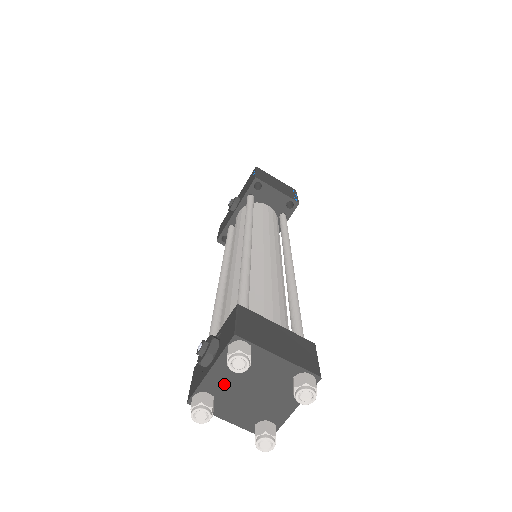
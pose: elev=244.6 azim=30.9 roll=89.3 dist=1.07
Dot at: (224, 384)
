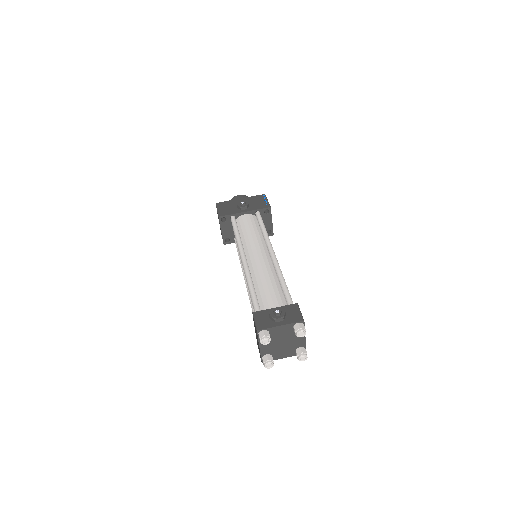
Dot at: (278, 333)
